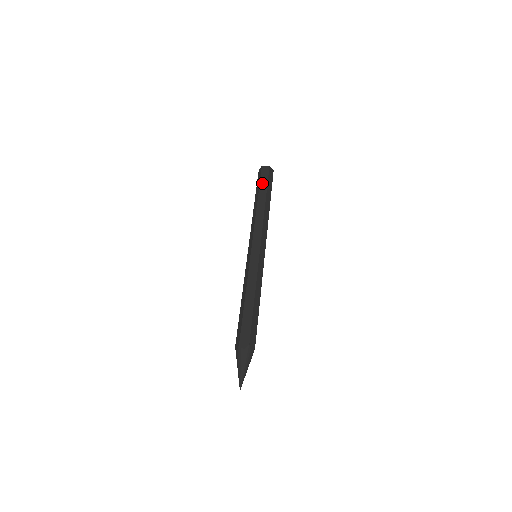
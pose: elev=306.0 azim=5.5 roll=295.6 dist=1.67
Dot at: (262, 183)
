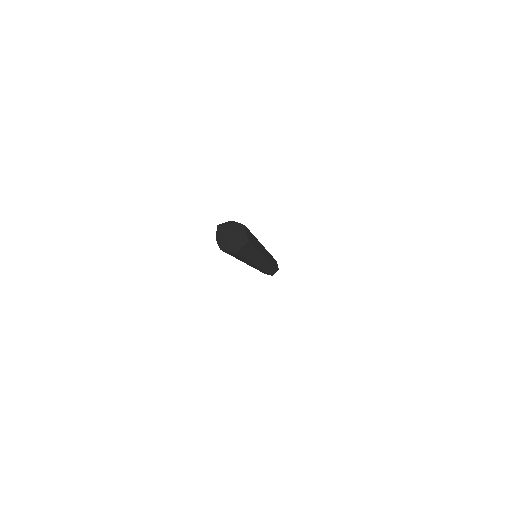
Dot at: occluded
